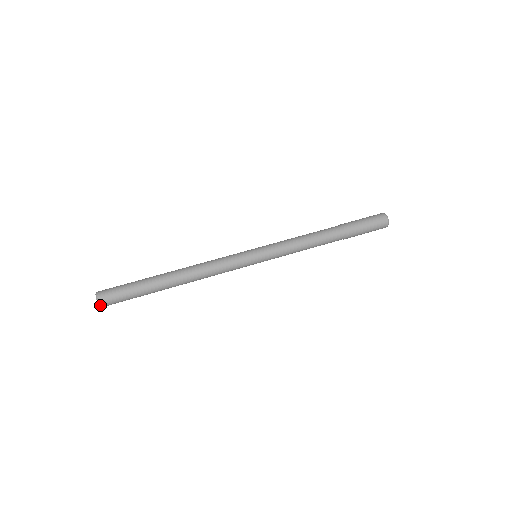
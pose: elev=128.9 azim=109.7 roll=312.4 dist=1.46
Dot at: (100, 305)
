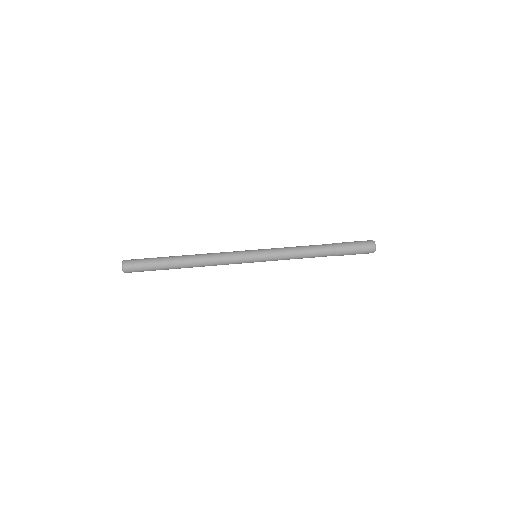
Dot at: (124, 270)
